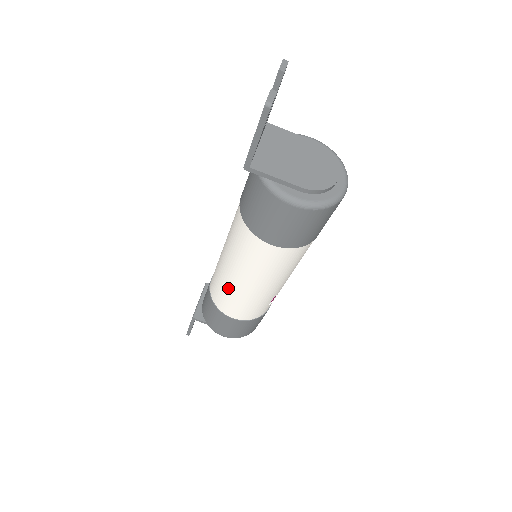
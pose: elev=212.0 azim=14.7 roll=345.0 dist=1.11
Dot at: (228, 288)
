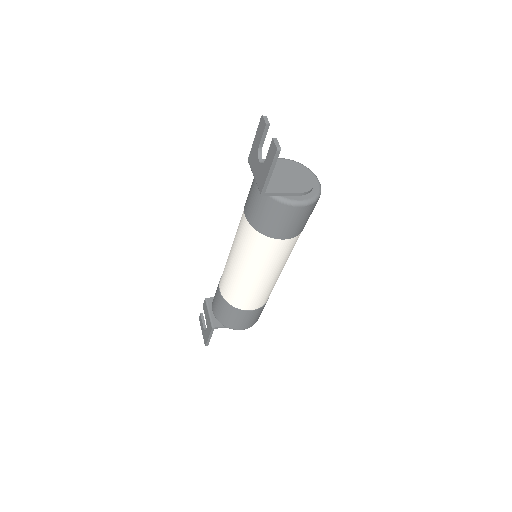
Dot at: (247, 288)
